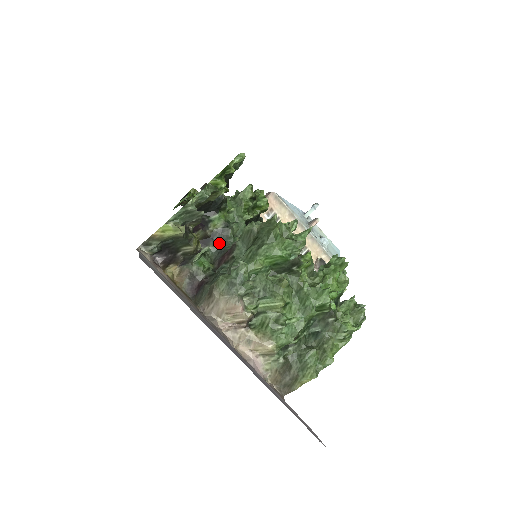
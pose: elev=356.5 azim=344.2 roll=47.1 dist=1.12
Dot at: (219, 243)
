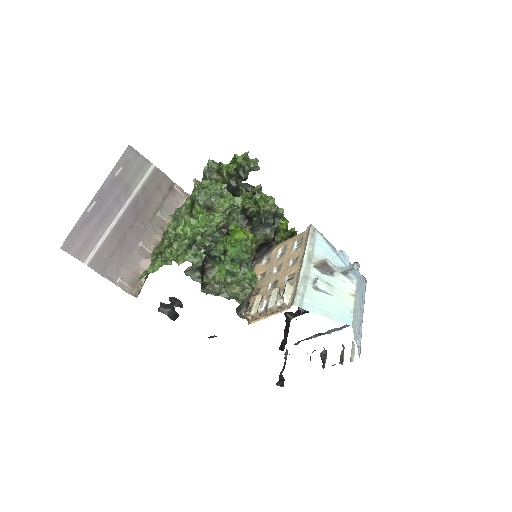
Dot at: occluded
